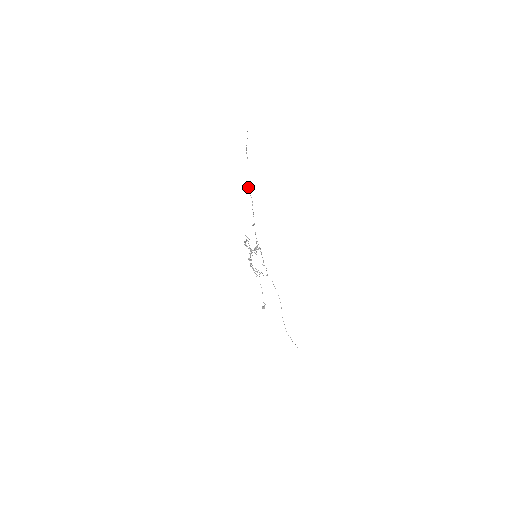
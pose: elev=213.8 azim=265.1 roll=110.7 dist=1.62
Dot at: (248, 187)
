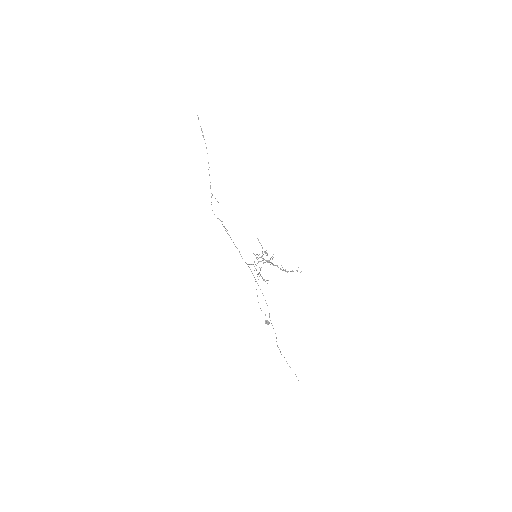
Dot at: occluded
